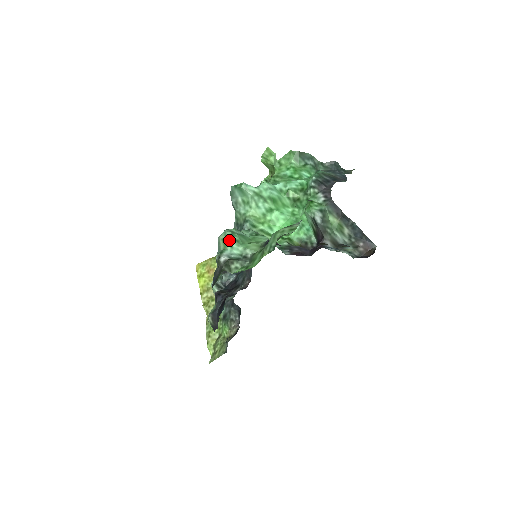
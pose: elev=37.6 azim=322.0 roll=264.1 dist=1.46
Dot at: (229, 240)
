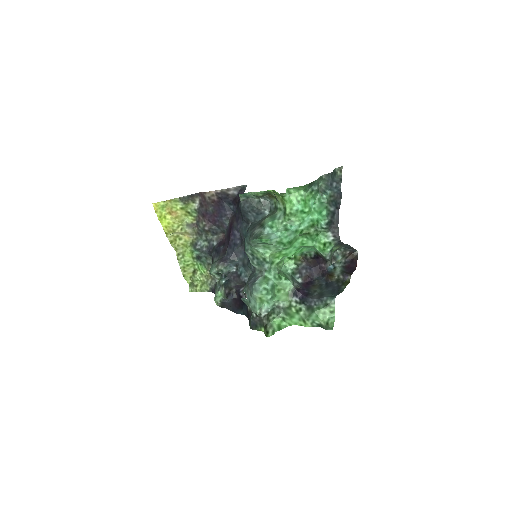
Dot at: (266, 299)
